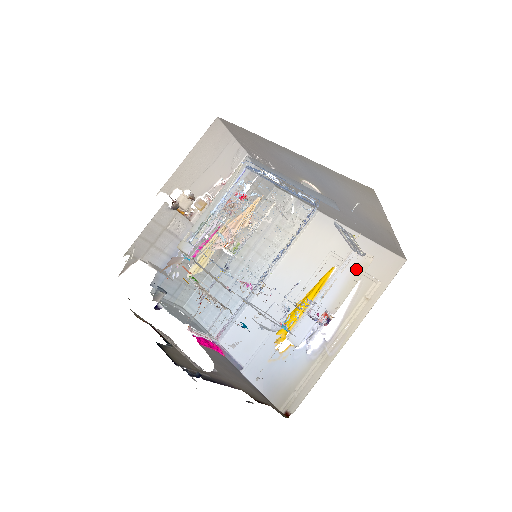
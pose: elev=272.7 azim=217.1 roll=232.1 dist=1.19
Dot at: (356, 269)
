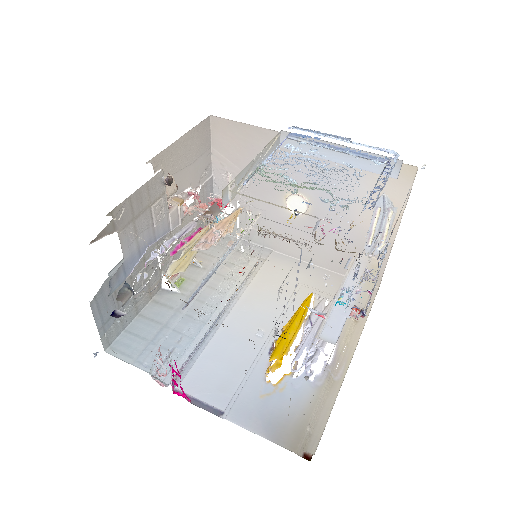
Dot at: occluded
